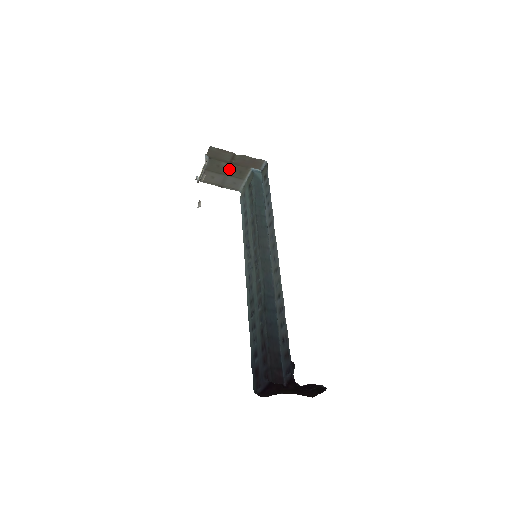
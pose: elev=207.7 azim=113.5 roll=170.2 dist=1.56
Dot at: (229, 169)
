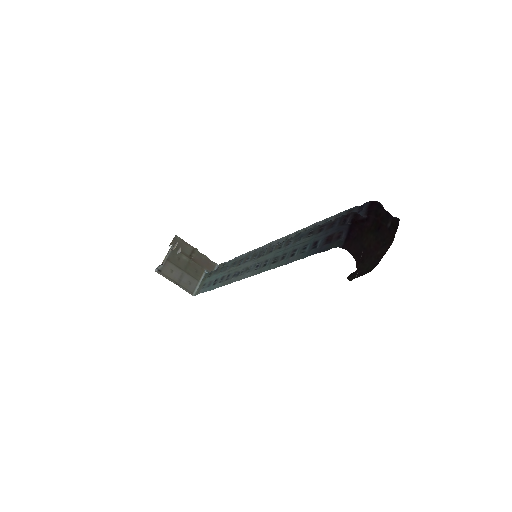
Dot at: (187, 265)
